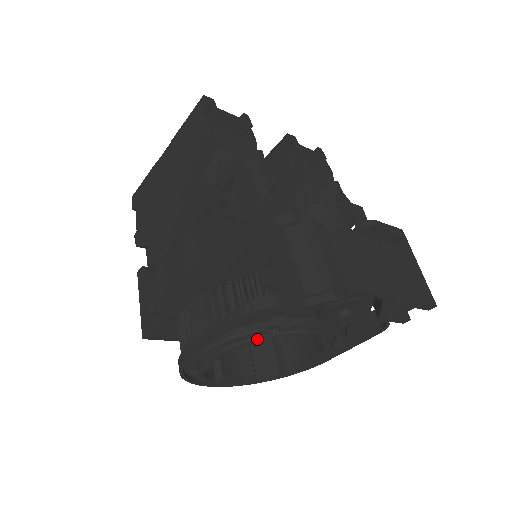
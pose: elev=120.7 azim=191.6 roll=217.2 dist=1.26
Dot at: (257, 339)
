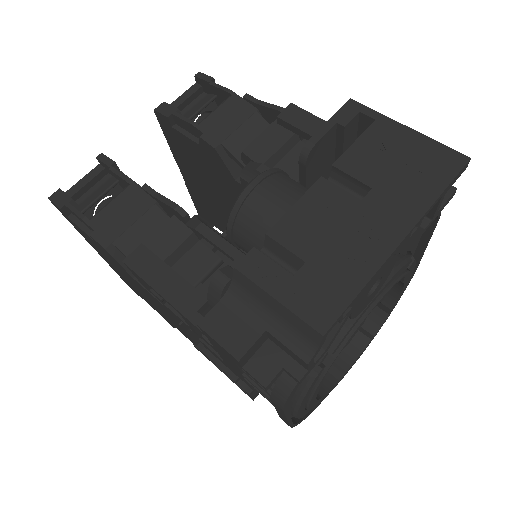
Dot at: (324, 376)
